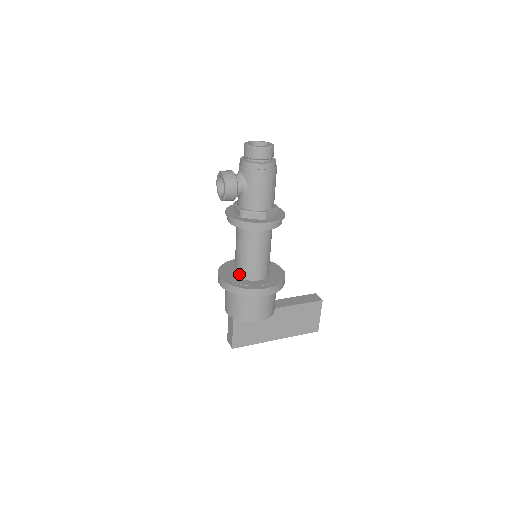
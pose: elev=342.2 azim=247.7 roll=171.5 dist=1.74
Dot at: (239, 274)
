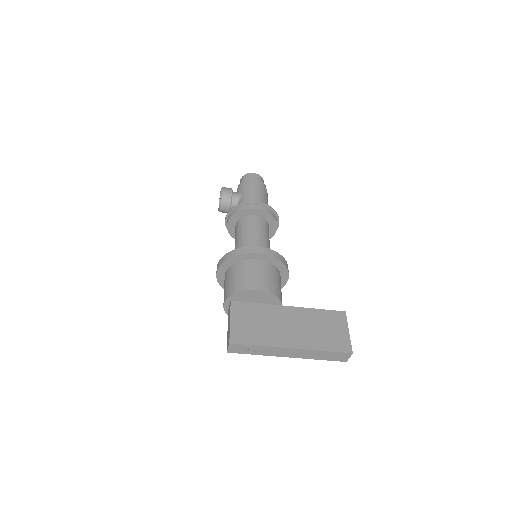
Dot at: occluded
